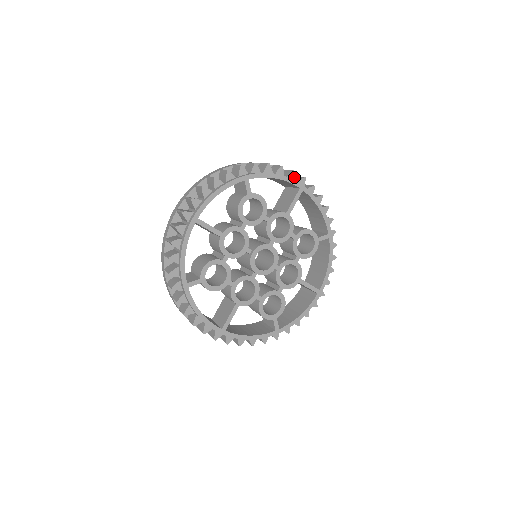
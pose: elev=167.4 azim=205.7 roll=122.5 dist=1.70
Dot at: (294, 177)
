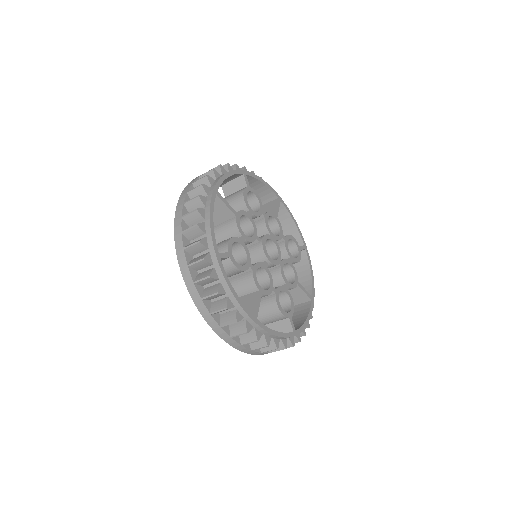
Dot at: occluded
